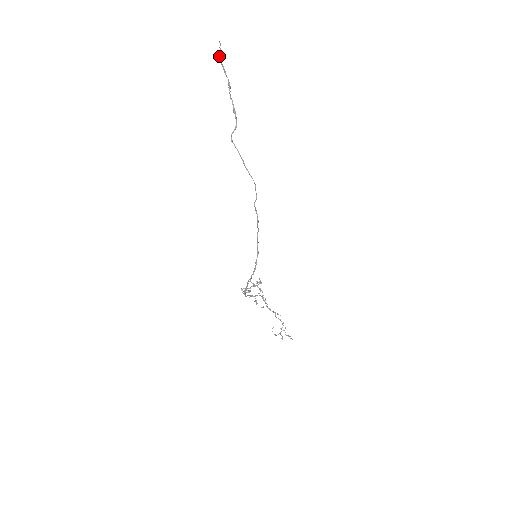
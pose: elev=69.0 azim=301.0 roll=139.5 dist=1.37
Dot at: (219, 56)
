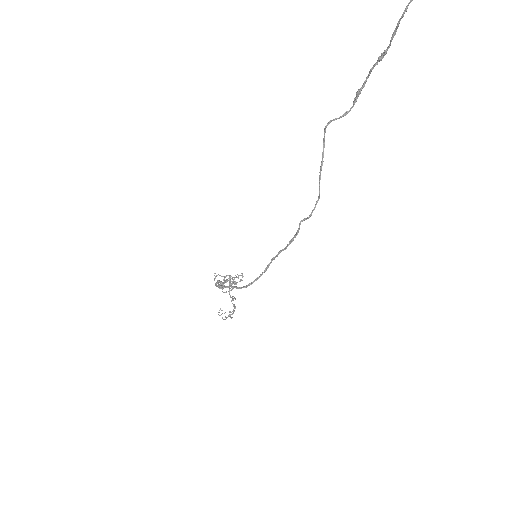
Dot at: (407, 6)
